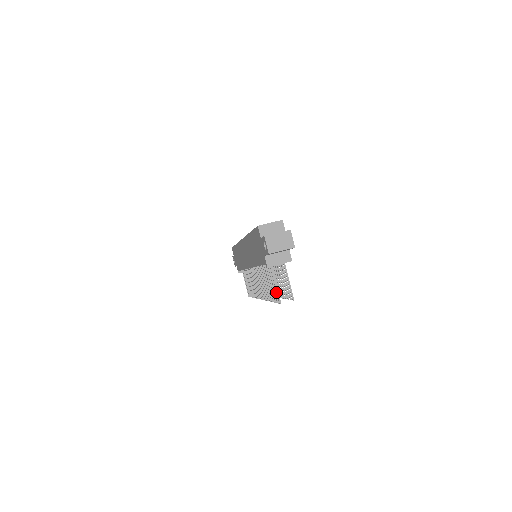
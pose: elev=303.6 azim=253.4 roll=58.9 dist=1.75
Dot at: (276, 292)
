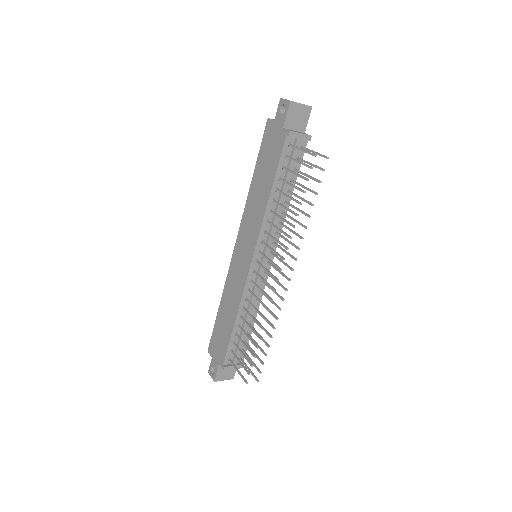
Dot at: occluded
